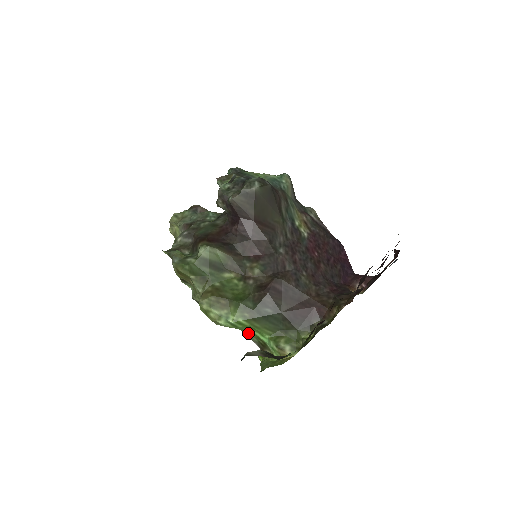
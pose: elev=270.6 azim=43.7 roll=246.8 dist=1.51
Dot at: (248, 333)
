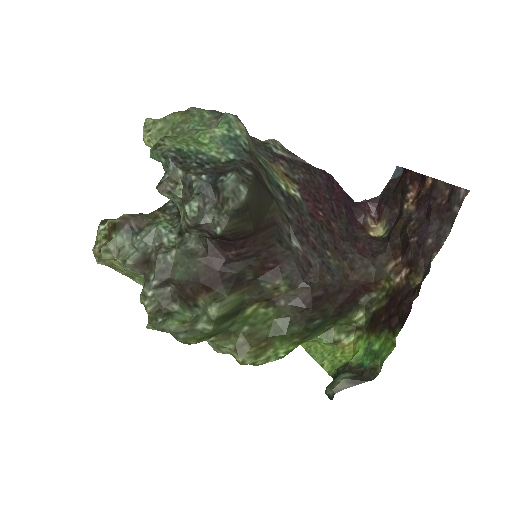
Dot at: occluded
